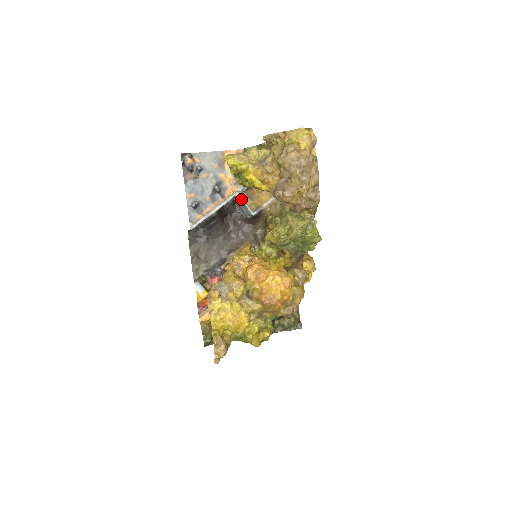
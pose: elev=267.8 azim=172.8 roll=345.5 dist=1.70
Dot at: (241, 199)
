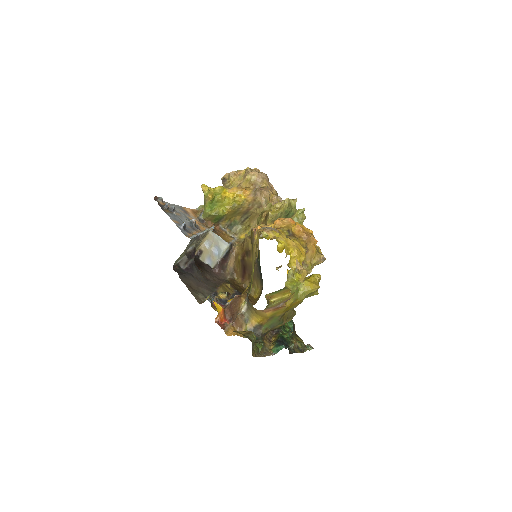
Dot at: (214, 233)
